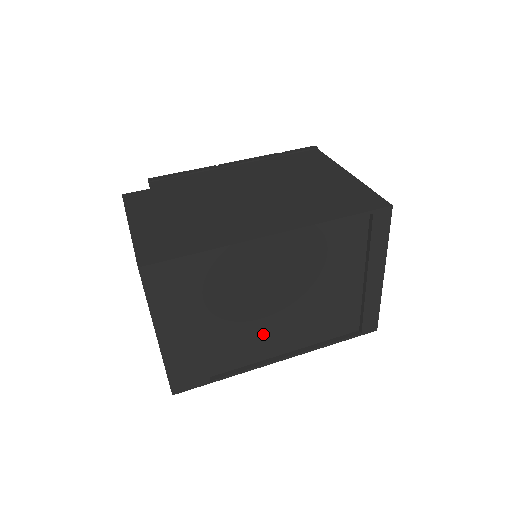
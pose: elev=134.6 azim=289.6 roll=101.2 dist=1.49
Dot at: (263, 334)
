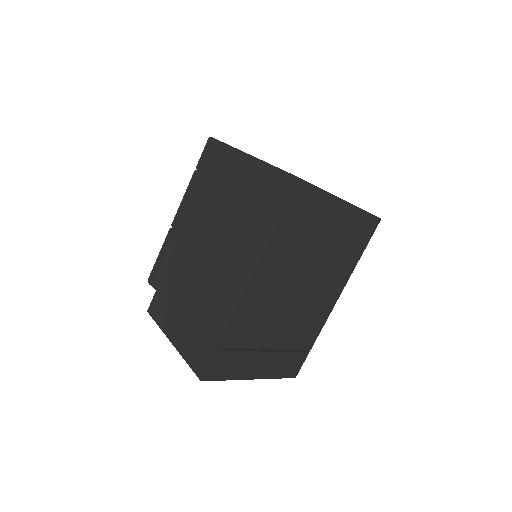
Dot at: (308, 307)
